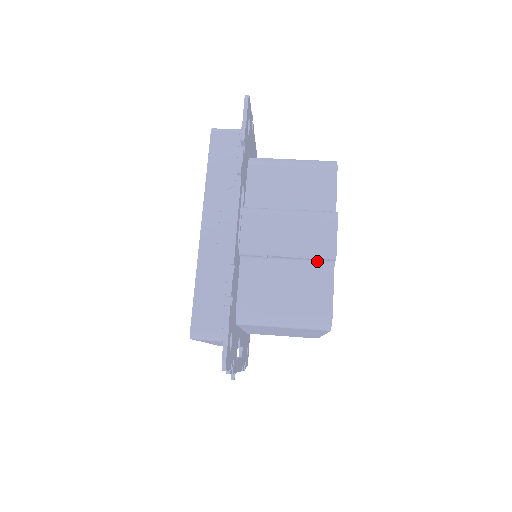
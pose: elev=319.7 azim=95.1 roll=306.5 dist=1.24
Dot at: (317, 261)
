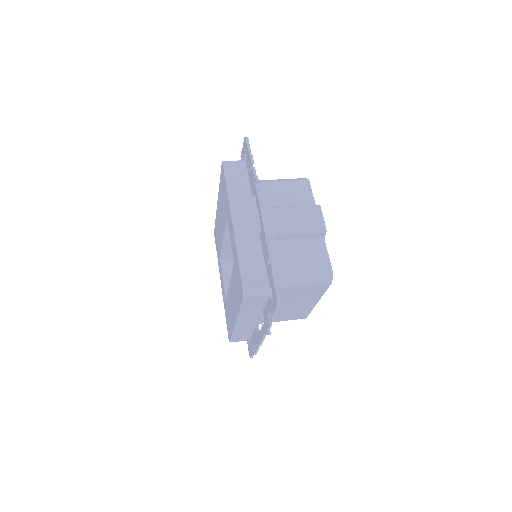
Dot at: (313, 237)
